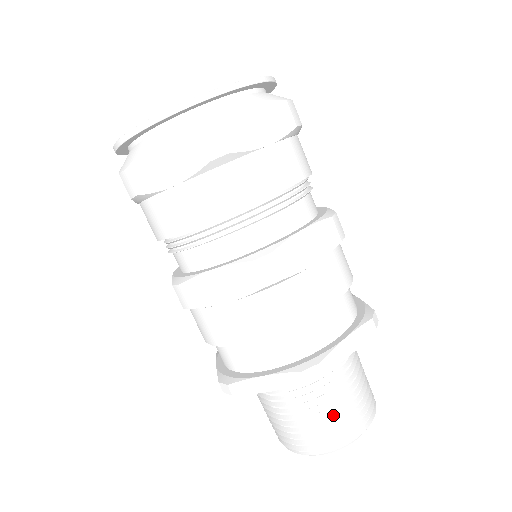
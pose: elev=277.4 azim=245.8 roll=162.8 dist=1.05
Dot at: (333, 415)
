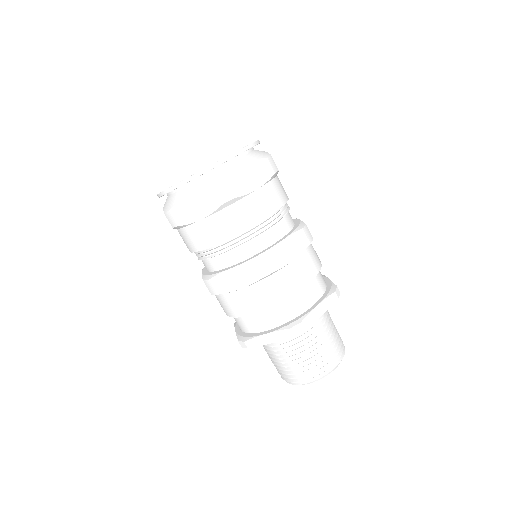
Dot at: (315, 357)
